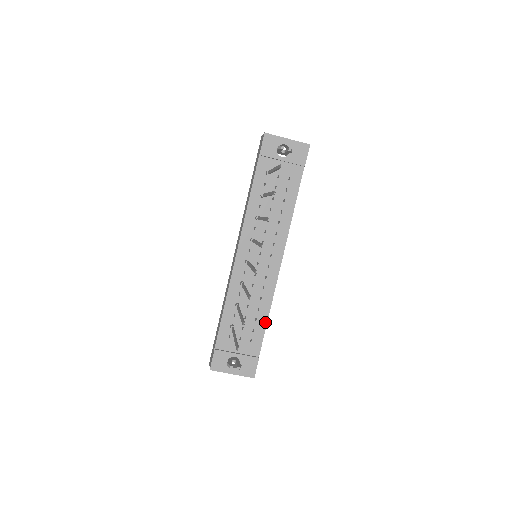
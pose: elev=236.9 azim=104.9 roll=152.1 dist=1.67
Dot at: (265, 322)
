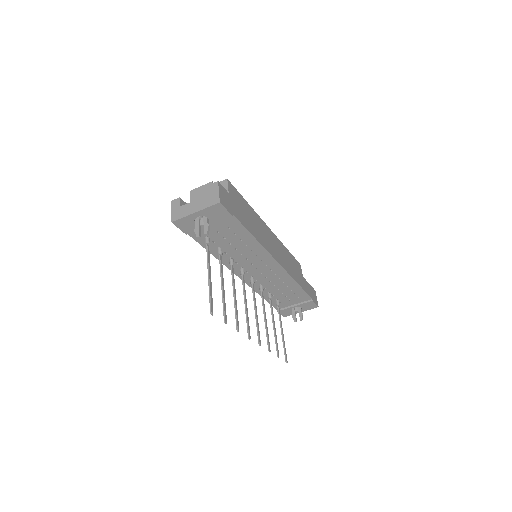
Dot at: (299, 288)
